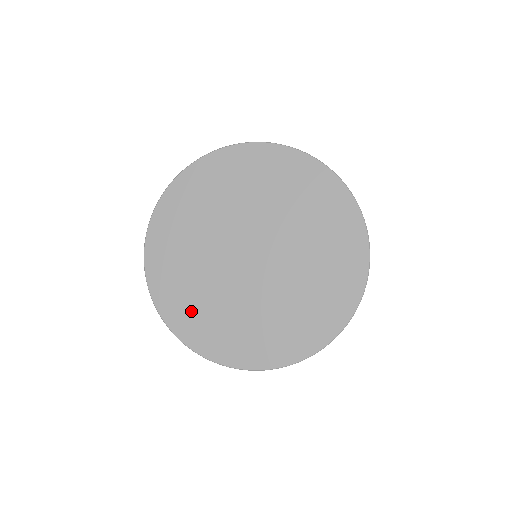
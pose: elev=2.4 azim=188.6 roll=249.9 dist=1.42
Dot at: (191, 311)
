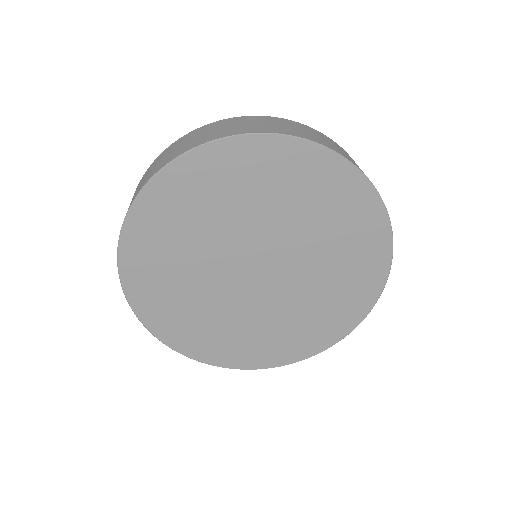
Dot at: (223, 343)
